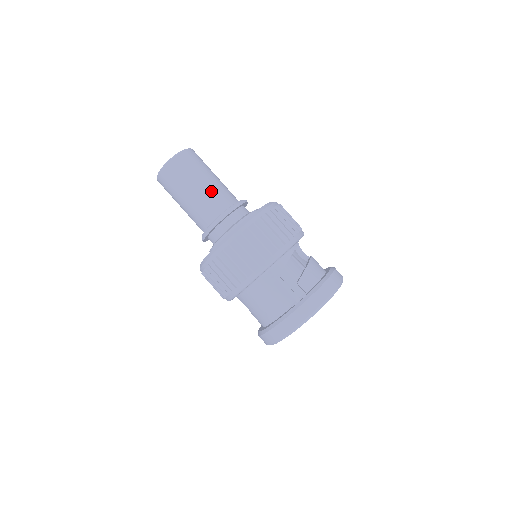
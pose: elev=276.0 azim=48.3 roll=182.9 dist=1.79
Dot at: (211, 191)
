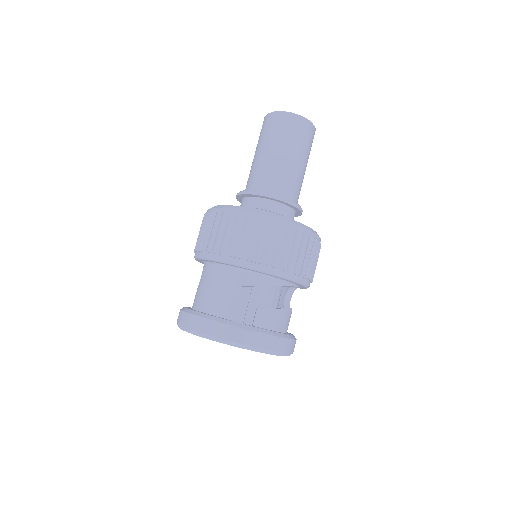
Dot at: (289, 170)
